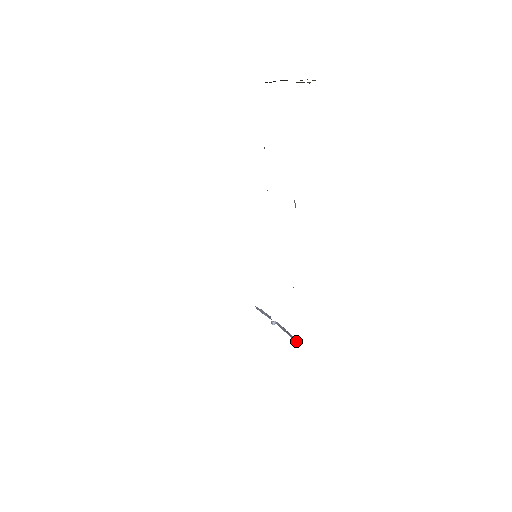
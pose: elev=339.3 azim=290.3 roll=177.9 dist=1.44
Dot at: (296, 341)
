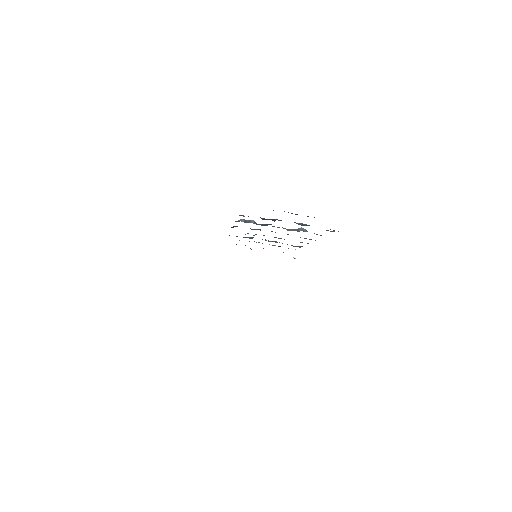
Dot at: occluded
